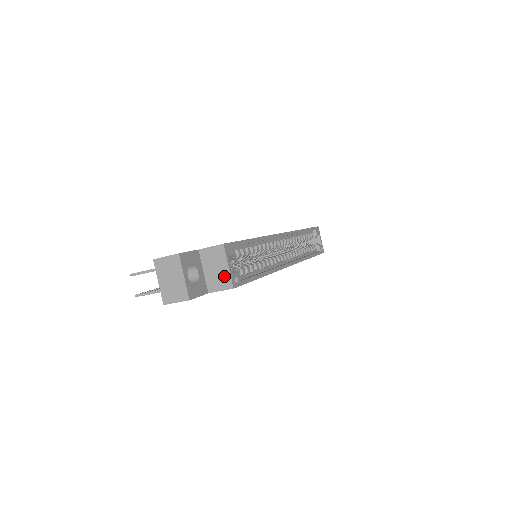
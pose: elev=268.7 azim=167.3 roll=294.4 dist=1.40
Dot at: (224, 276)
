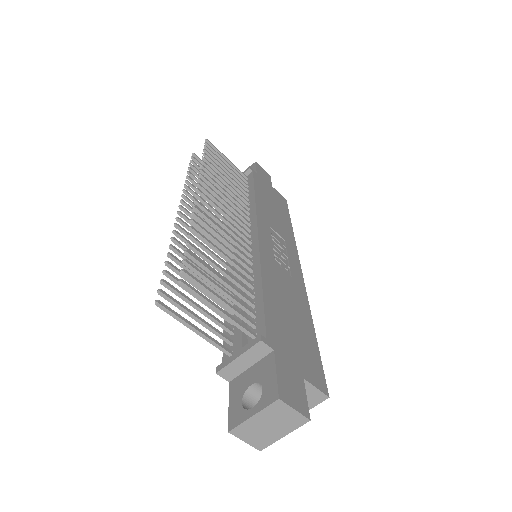
Dot at: occluded
